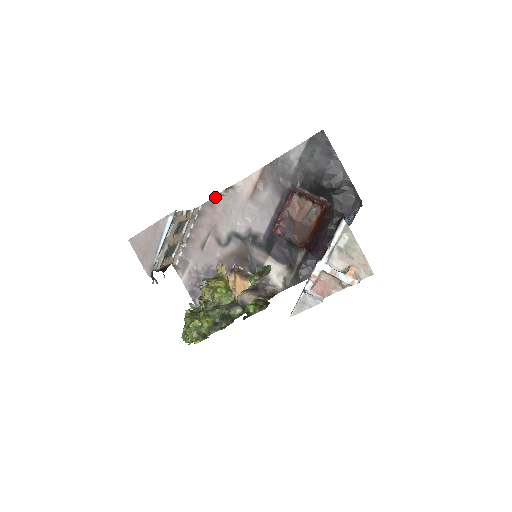
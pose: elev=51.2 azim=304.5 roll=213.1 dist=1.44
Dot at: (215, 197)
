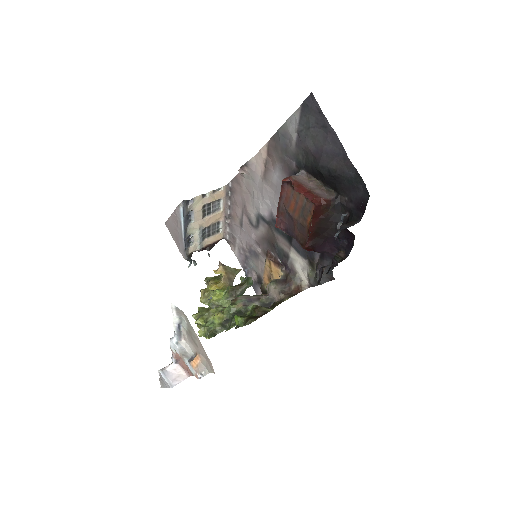
Dot at: (238, 174)
